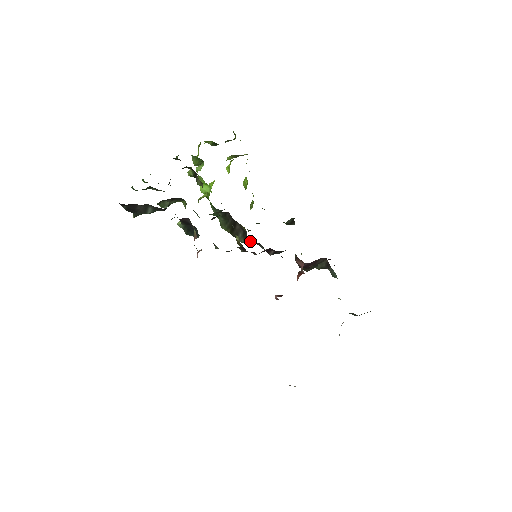
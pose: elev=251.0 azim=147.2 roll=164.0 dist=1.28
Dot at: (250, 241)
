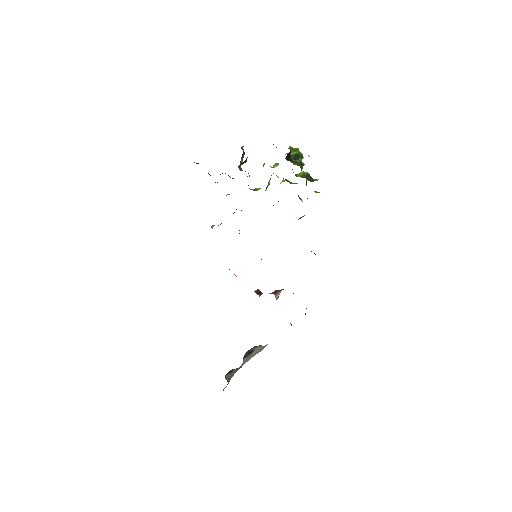
Dot at: occluded
